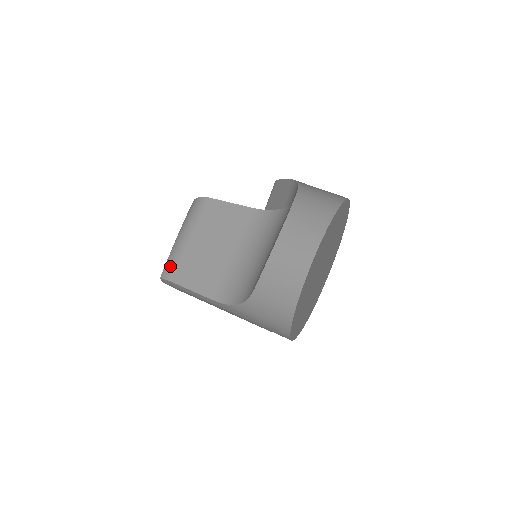
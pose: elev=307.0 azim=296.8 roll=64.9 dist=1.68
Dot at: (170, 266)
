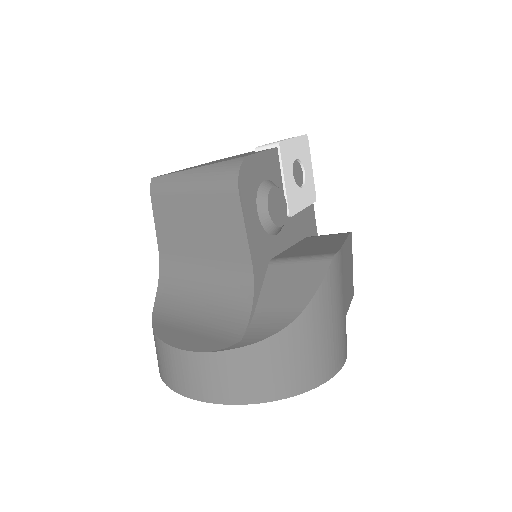
Dot at: (161, 185)
